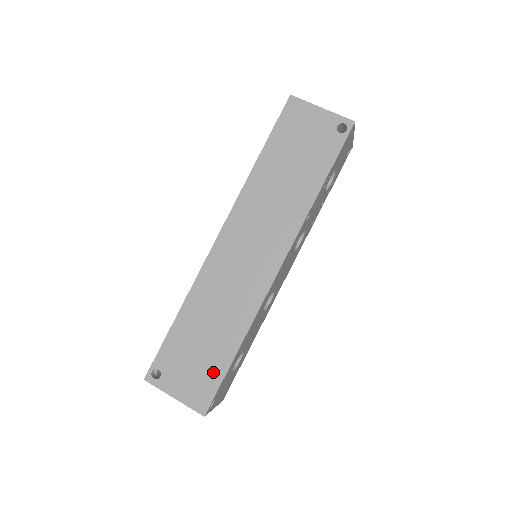
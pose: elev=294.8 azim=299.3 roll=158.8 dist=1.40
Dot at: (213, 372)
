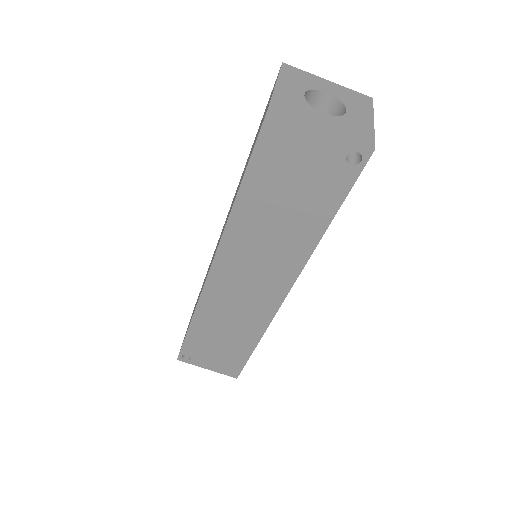
Dot at: (236, 358)
